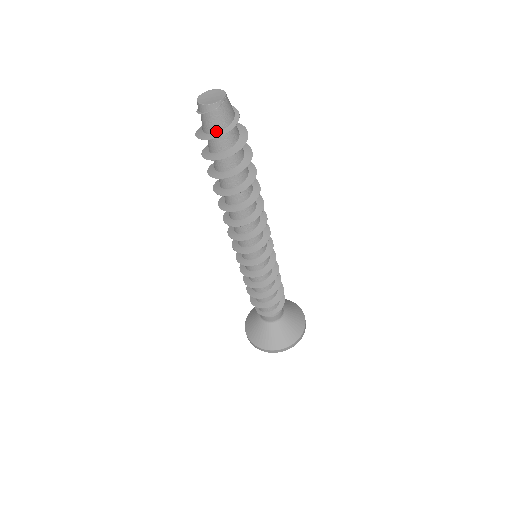
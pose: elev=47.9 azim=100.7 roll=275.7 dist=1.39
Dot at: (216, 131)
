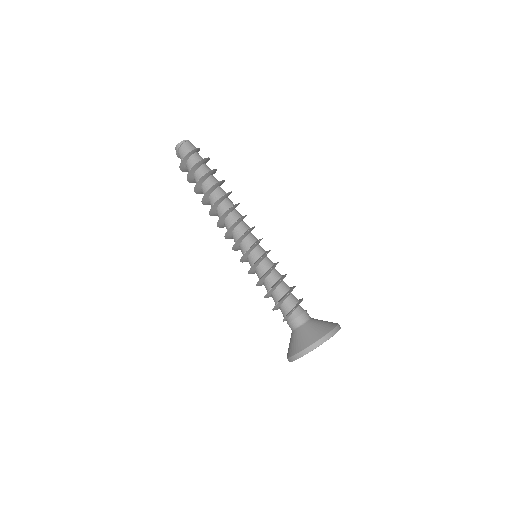
Dot at: (186, 156)
